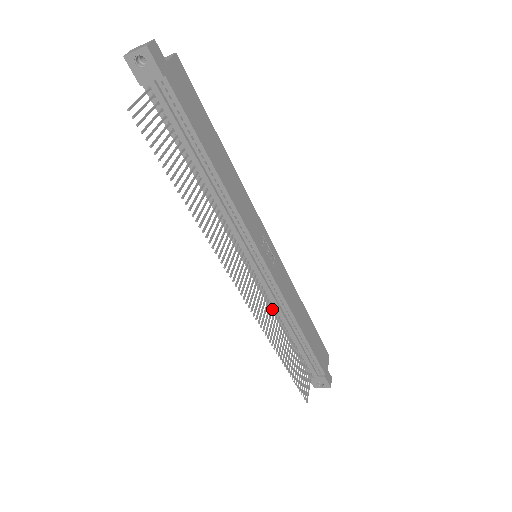
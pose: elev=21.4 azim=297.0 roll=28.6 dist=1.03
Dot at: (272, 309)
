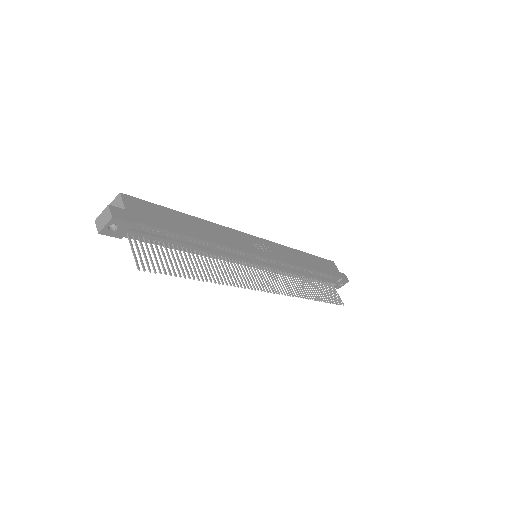
Dot at: (287, 276)
